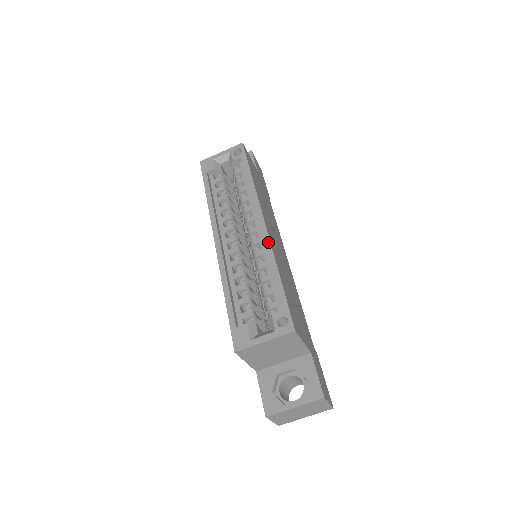
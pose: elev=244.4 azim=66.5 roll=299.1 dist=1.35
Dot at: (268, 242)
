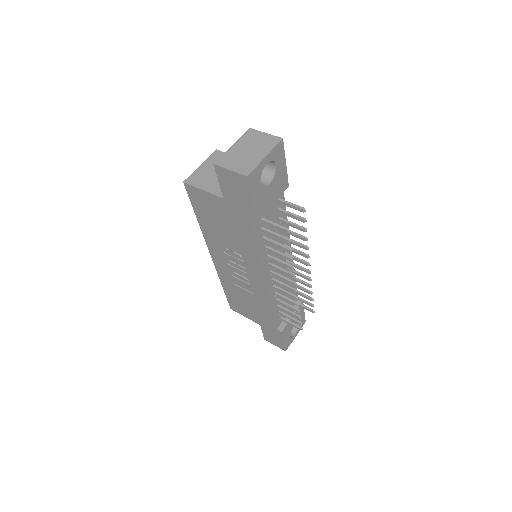
Dot at: occluded
